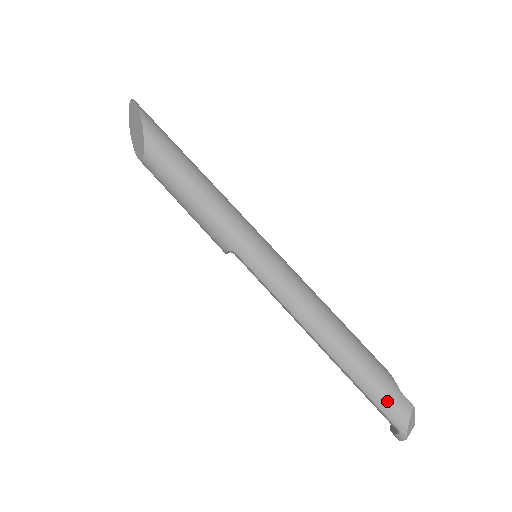
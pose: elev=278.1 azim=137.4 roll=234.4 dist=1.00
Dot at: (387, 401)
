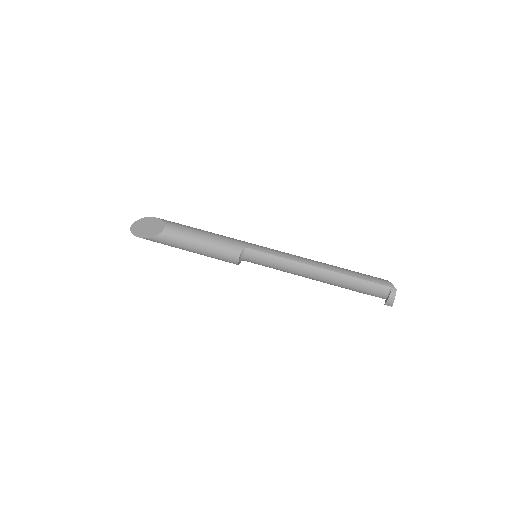
Dot at: (372, 277)
